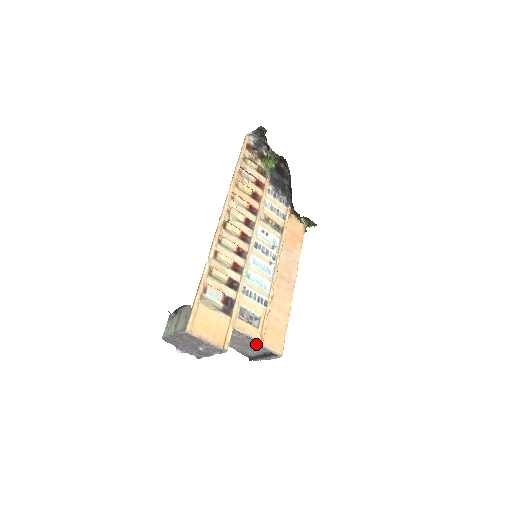
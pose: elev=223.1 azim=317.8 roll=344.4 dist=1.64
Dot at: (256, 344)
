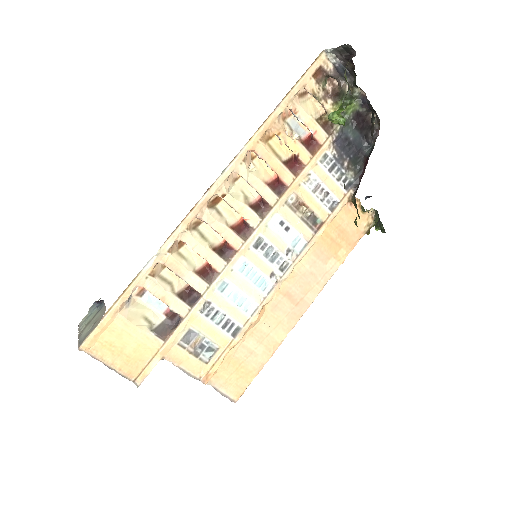
Dot at: (199, 380)
